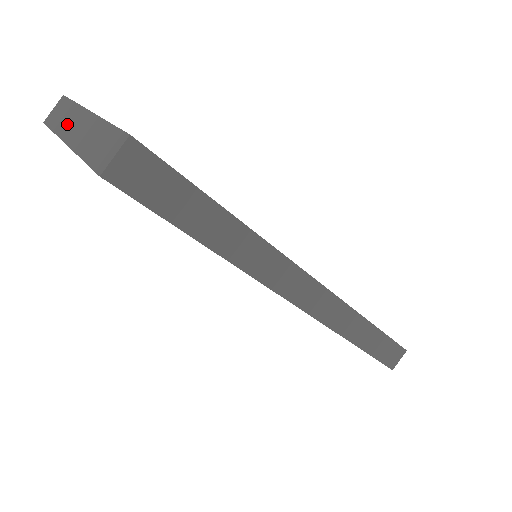
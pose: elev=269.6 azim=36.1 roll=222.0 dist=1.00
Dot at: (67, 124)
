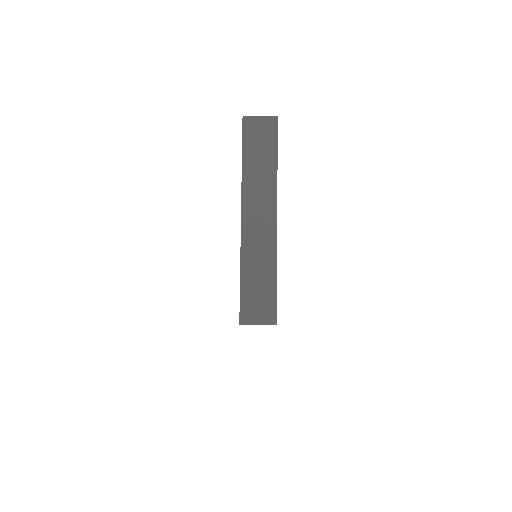
Dot at: (256, 186)
